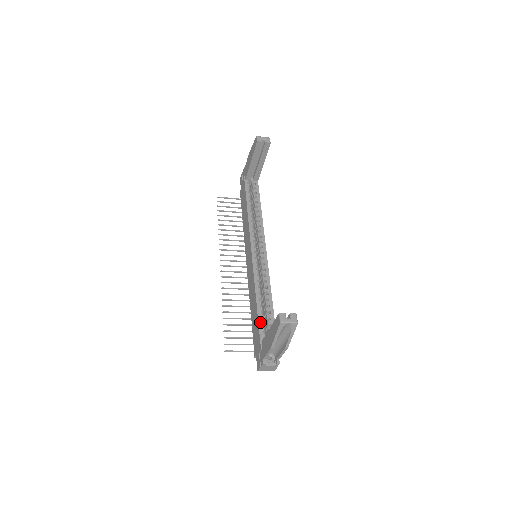
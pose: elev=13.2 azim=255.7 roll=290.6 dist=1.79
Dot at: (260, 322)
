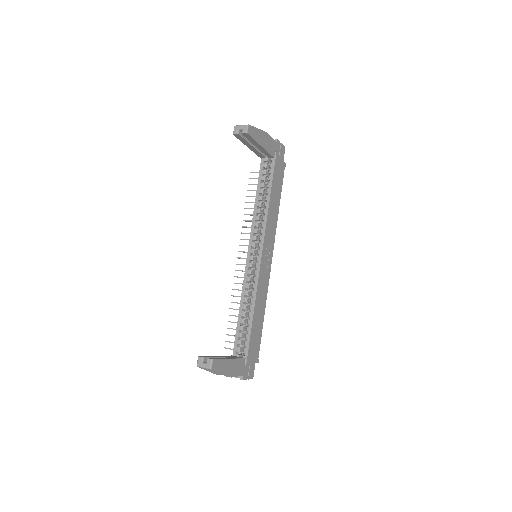
Dot at: (237, 334)
